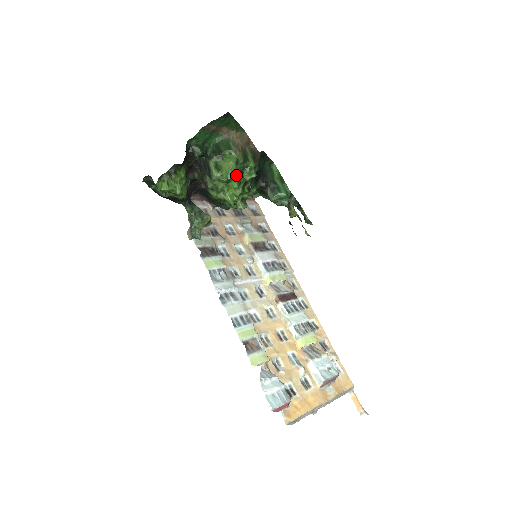
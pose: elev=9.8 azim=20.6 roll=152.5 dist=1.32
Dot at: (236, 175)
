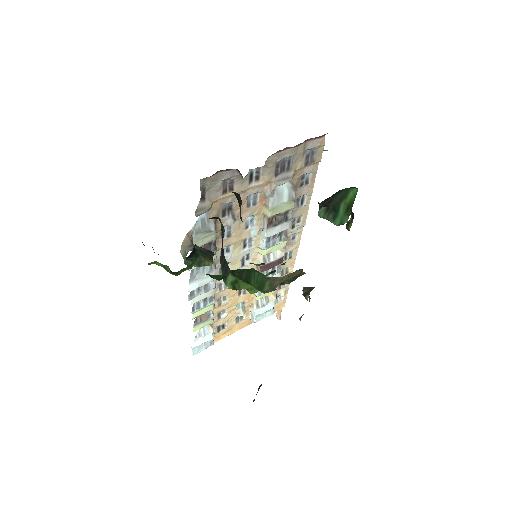
Dot at: occluded
